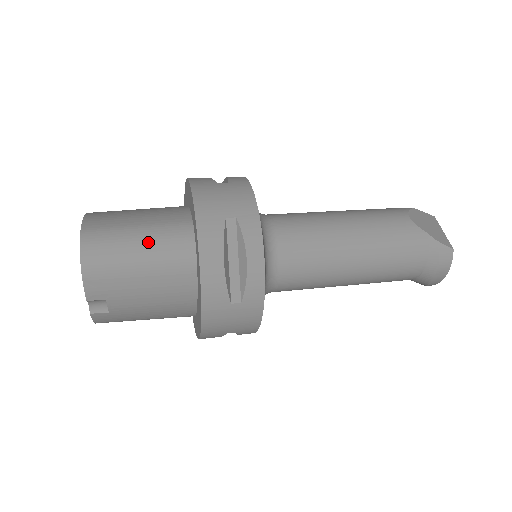
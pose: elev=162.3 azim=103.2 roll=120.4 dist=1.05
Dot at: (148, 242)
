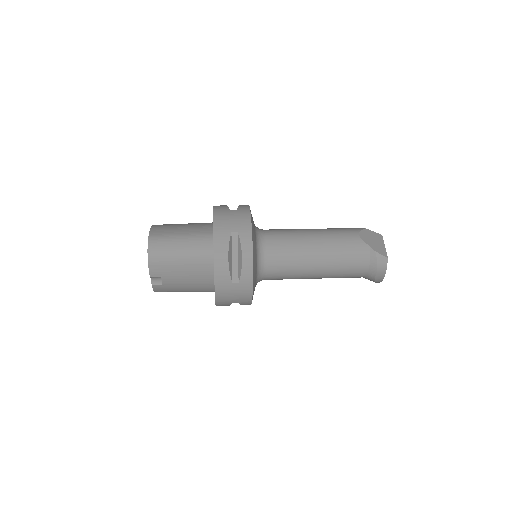
Dot at: (186, 244)
